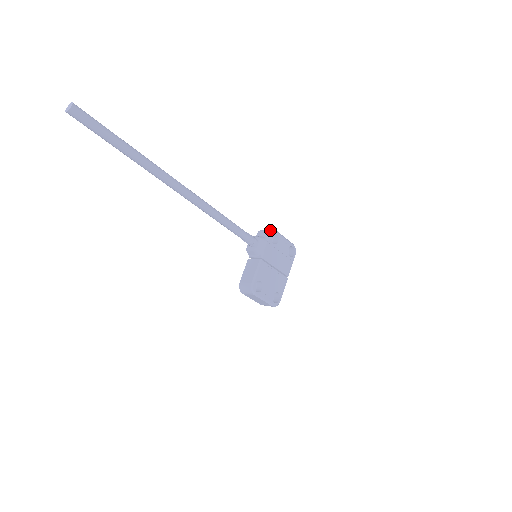
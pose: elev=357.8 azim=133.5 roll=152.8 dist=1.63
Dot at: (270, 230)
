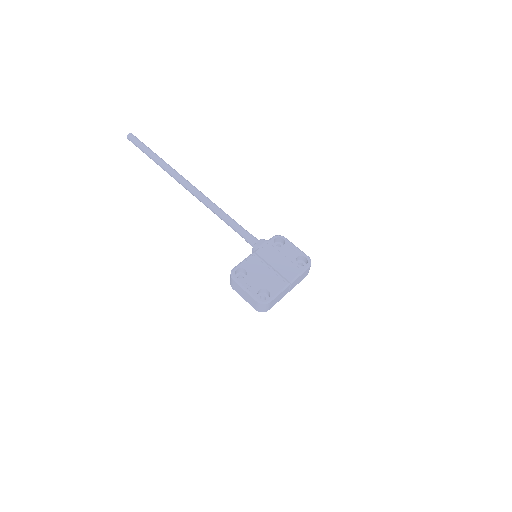
Dot at: (277, 235)
